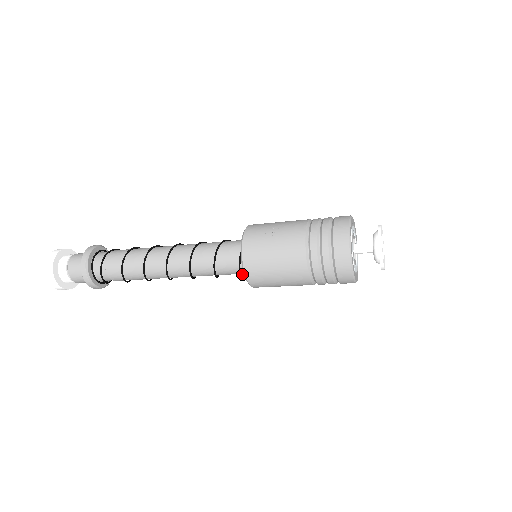
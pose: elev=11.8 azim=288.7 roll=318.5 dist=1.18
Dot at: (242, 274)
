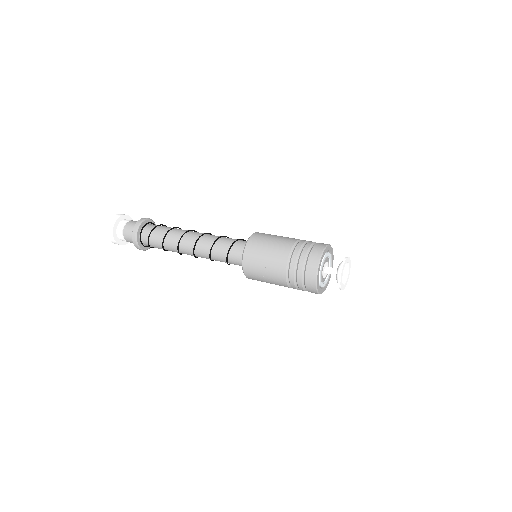
Dot at: occluded
